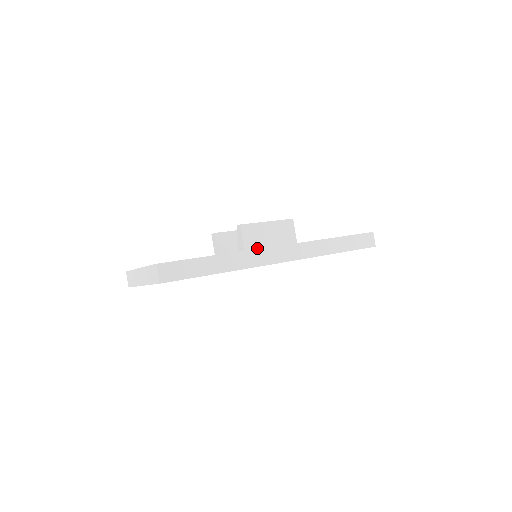
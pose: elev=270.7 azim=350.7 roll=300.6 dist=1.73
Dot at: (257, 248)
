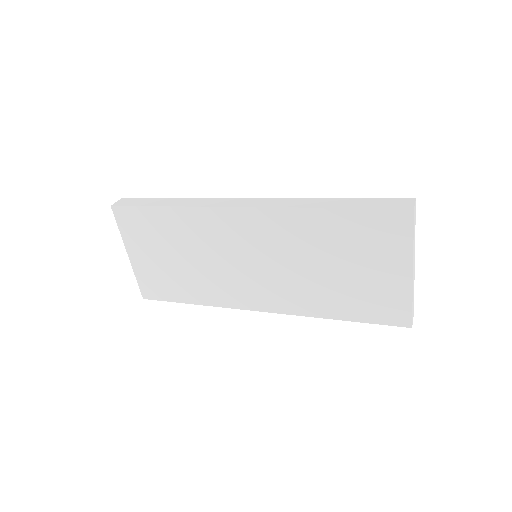
Dot at: occluded
